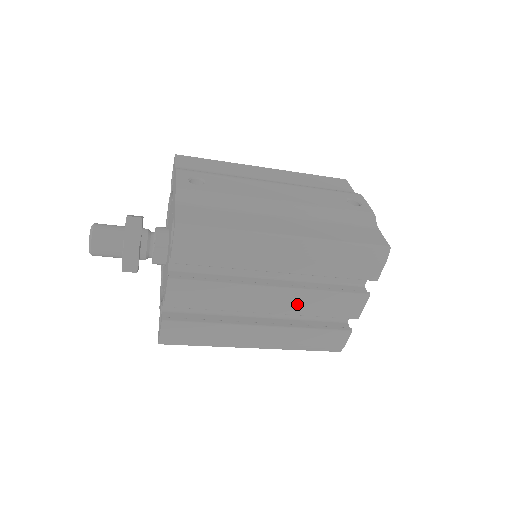
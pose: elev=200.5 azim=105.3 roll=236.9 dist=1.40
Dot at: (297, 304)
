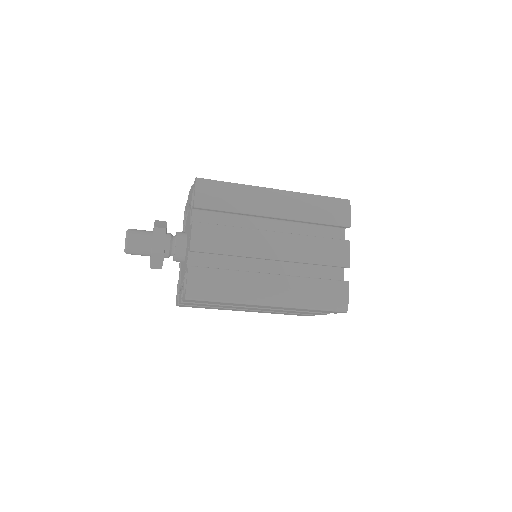
Dot at: (295, 250)
